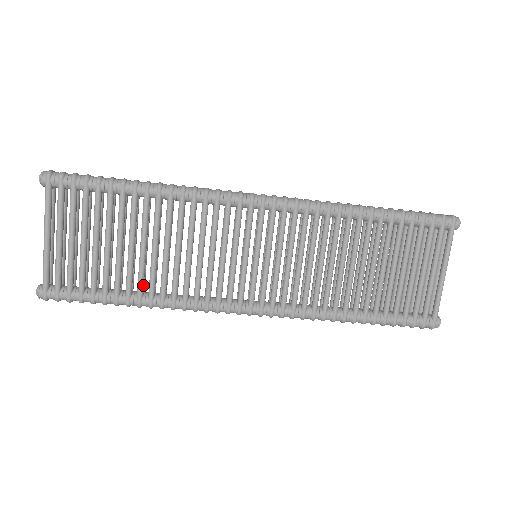
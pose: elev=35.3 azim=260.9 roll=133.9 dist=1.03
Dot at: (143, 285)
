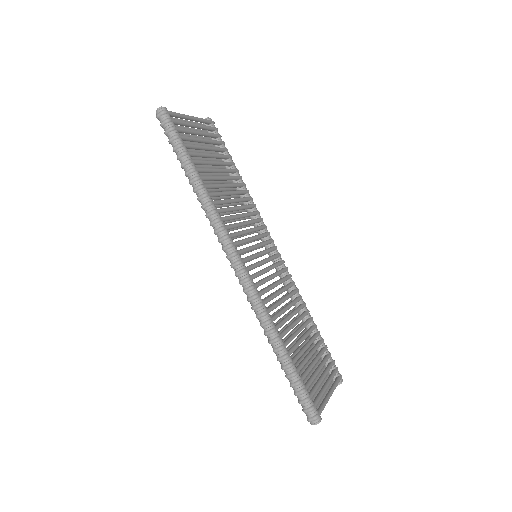
Dot at: (207, 180)
